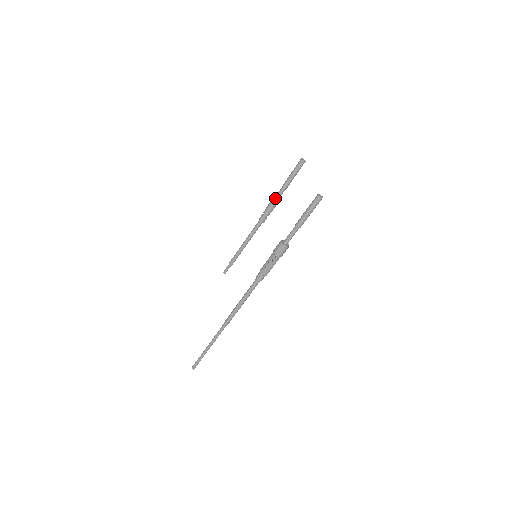
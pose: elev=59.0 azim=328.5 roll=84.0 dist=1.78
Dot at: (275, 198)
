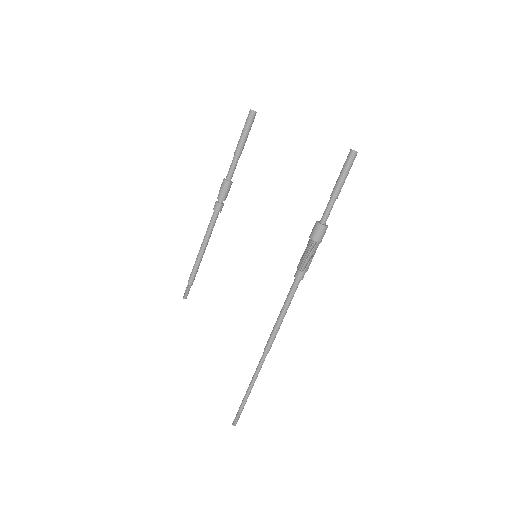
Dot at: (230, 174)
